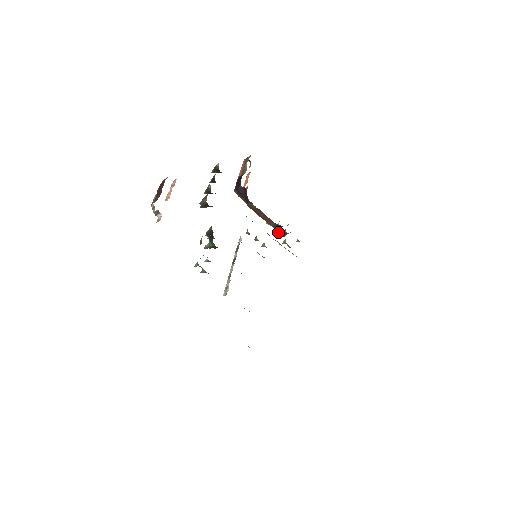
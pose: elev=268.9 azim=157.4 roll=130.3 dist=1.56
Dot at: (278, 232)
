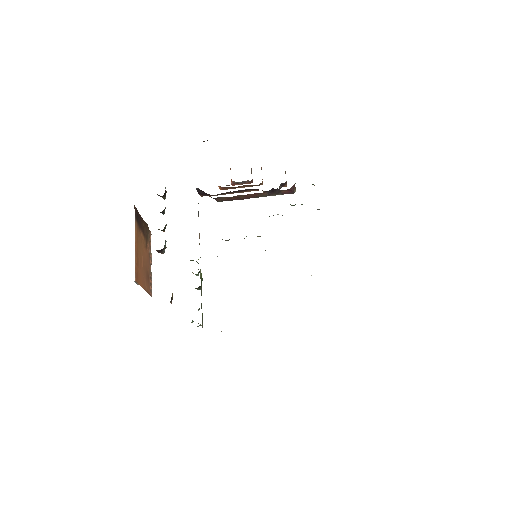
Dot at: (283, 194)
